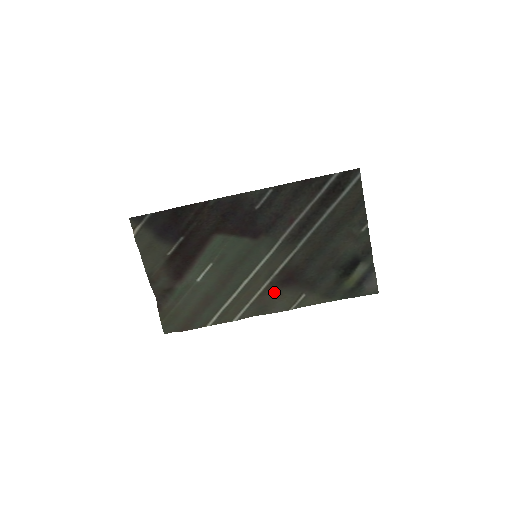
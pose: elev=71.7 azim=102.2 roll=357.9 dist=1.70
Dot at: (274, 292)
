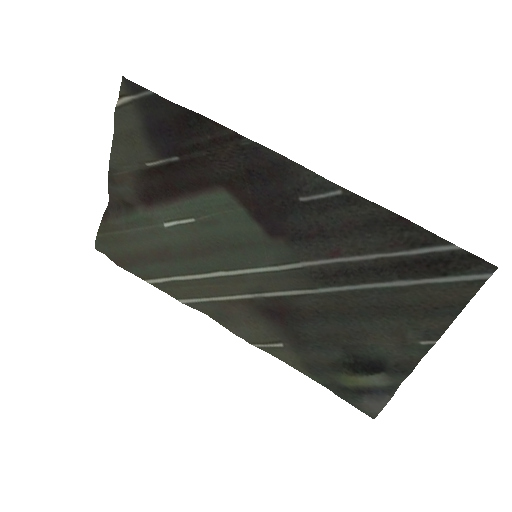
Dot at: (248, 312)
